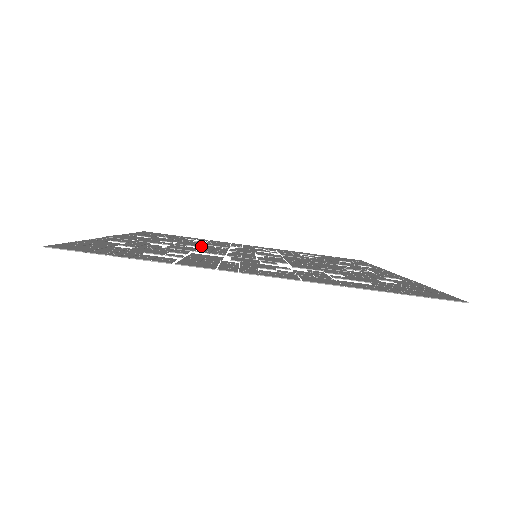
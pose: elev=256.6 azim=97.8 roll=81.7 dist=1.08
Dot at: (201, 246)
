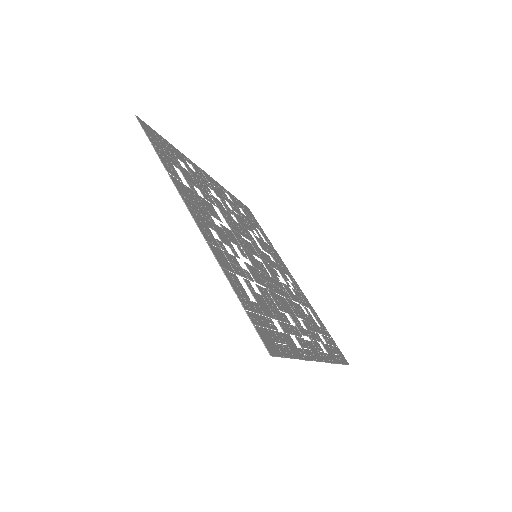
Dot at: (243, 226)
